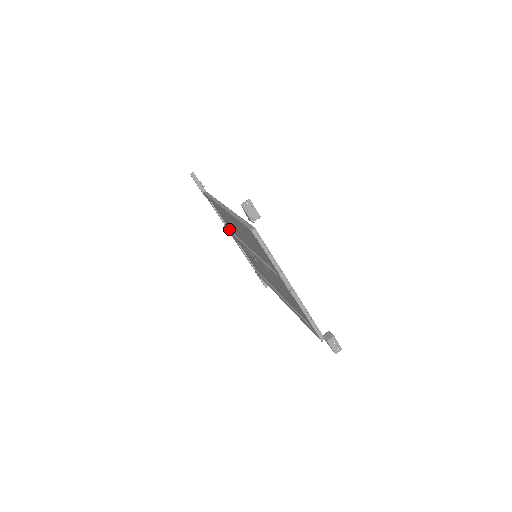
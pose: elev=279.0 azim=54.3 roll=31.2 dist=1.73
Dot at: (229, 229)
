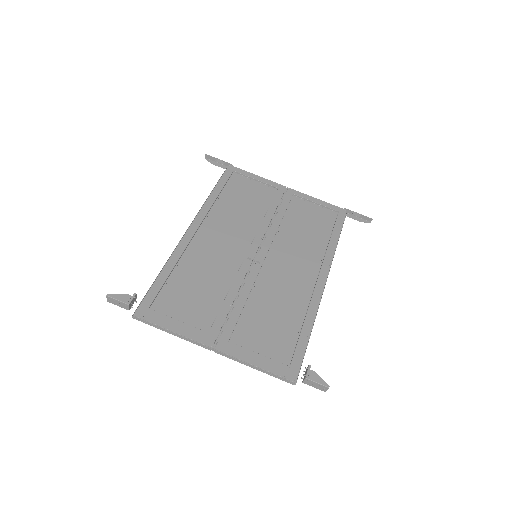
Dot at: (275, 190)
